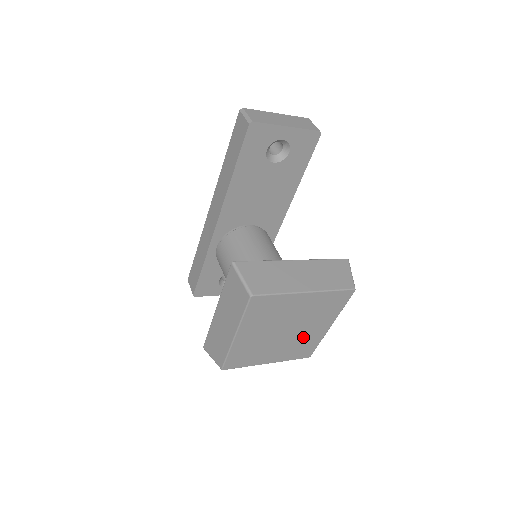
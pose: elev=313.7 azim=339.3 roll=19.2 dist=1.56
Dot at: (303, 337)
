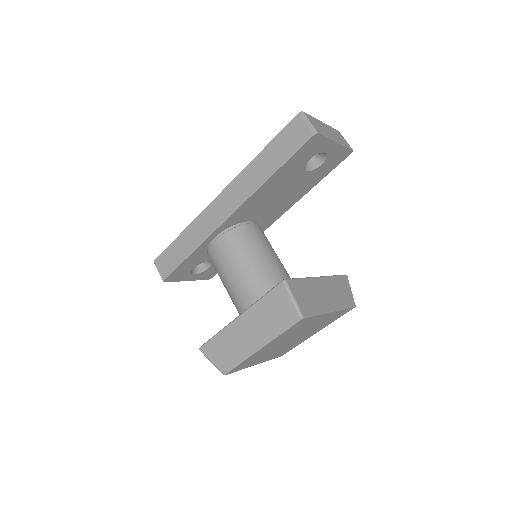
Dot at: (295, 342)
